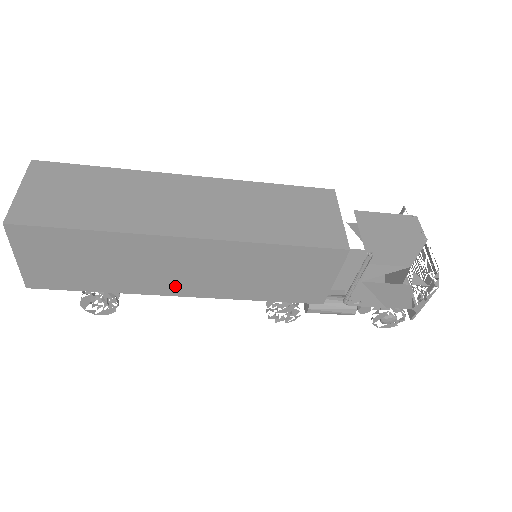
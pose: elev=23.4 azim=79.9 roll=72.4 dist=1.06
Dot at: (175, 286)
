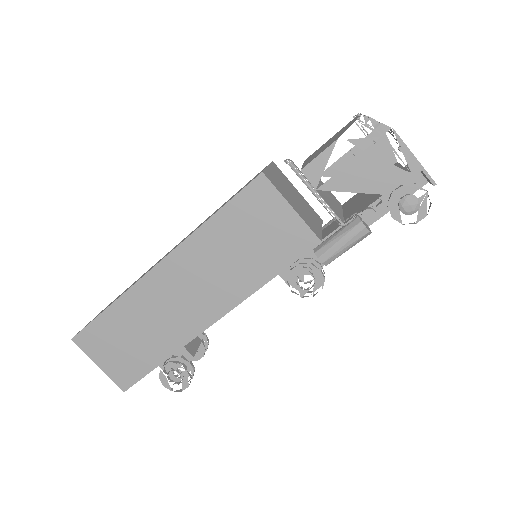
Dot at: (197, 317)
